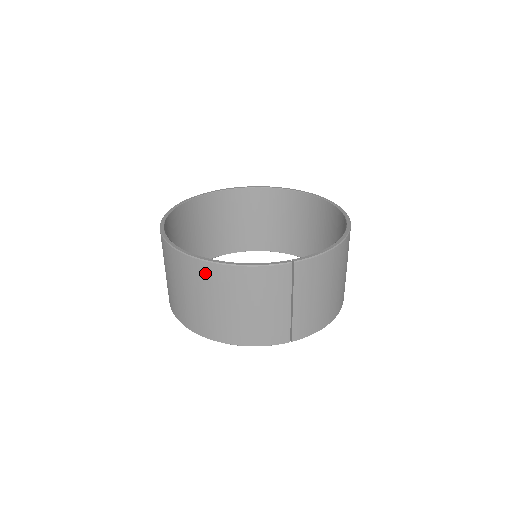
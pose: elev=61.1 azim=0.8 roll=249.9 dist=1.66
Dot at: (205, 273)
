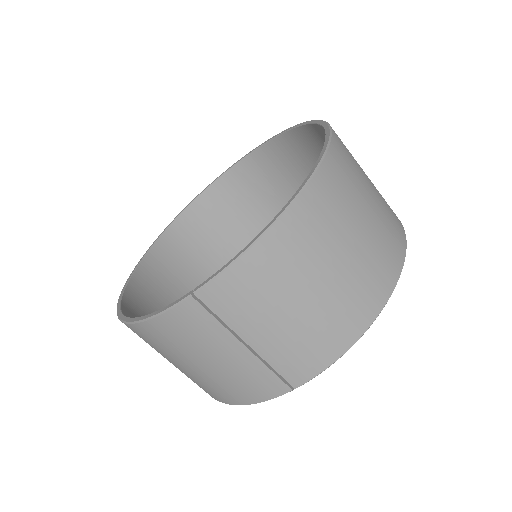
Dot at: occluded
